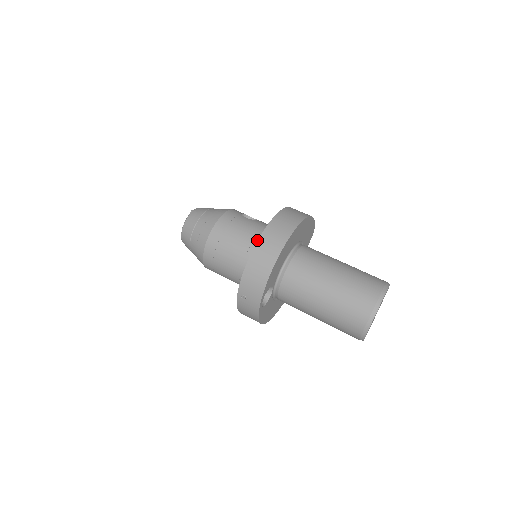
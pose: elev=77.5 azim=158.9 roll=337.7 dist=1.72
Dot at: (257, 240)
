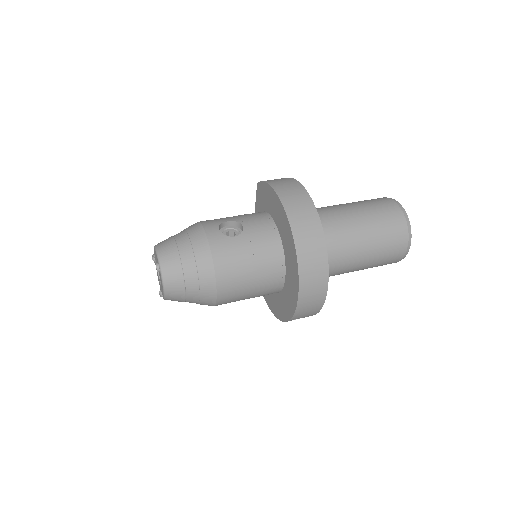
Dot at: (273, 259)
